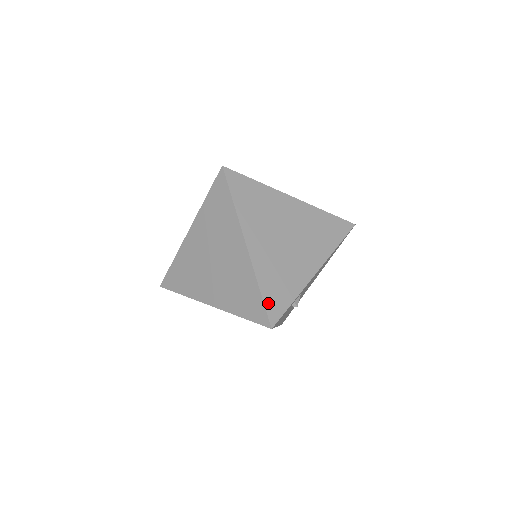
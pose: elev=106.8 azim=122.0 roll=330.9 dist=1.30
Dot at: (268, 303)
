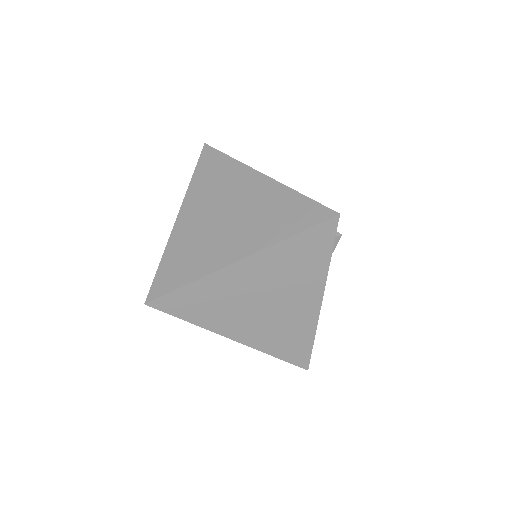
Dot at: (318, 203)
